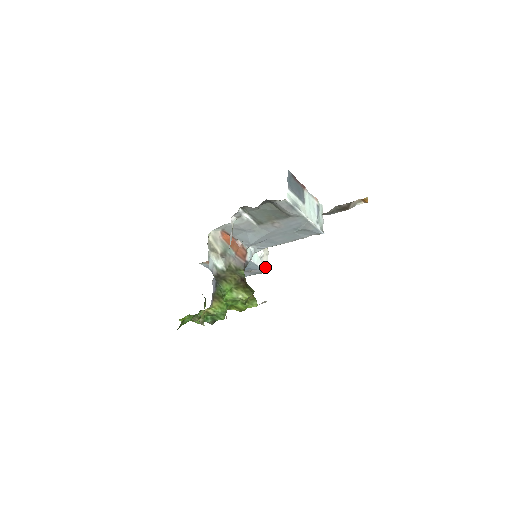
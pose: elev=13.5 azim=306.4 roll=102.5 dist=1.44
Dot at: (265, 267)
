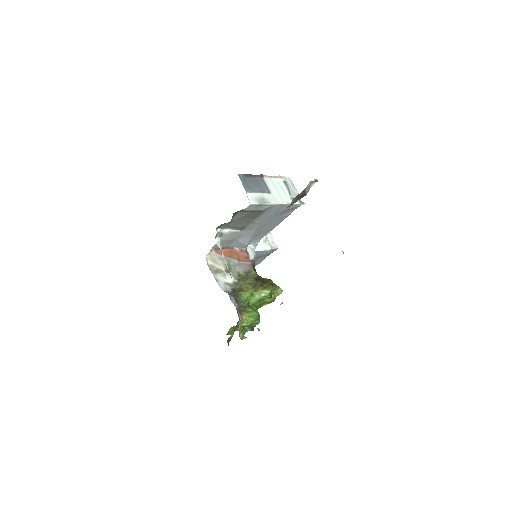
Dot at: (274, 245)
